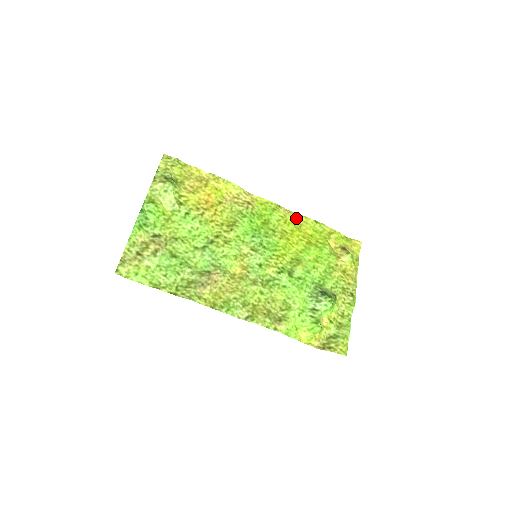
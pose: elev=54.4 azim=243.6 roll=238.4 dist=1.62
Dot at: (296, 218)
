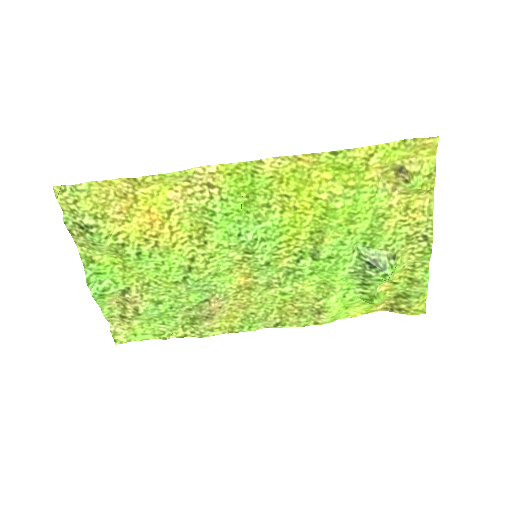
Dot at: (297, 164)
